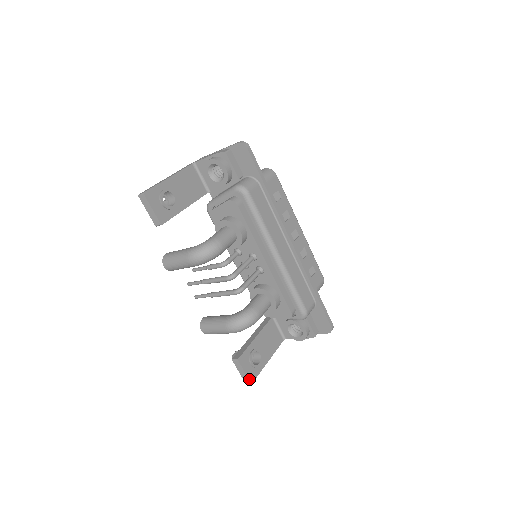
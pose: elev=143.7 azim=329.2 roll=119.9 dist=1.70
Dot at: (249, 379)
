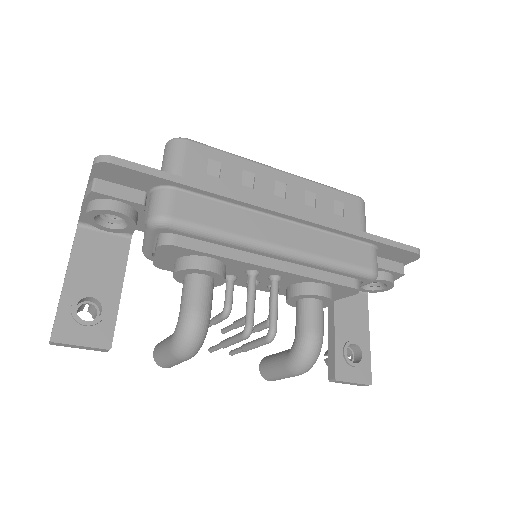
Dot at: (365, 384)
